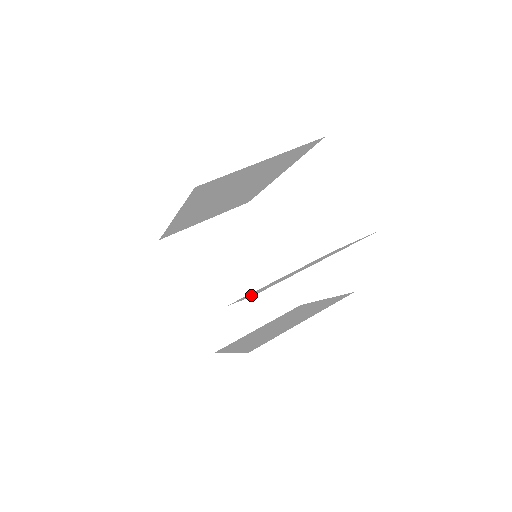
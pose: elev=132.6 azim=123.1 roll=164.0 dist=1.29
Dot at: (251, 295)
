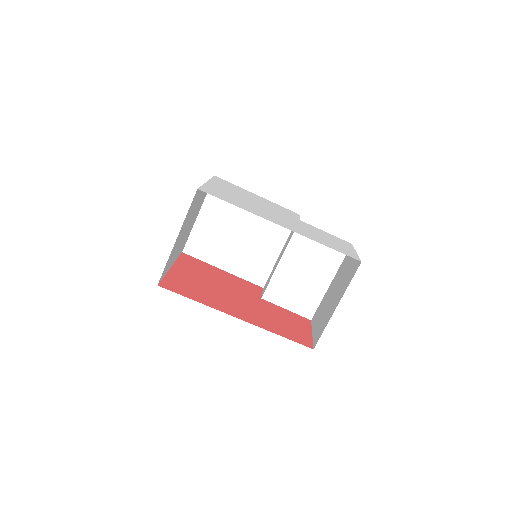
Dot at: (298, 309)
